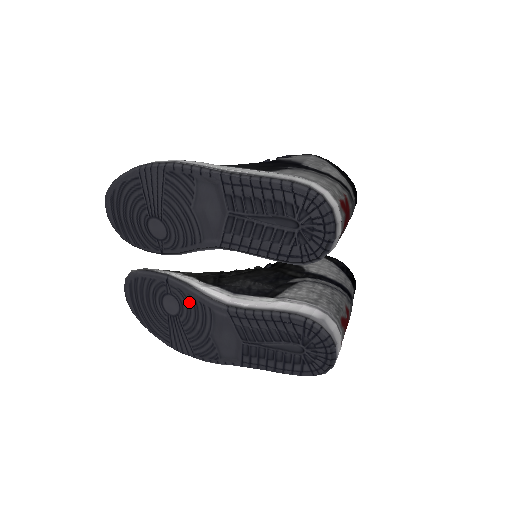
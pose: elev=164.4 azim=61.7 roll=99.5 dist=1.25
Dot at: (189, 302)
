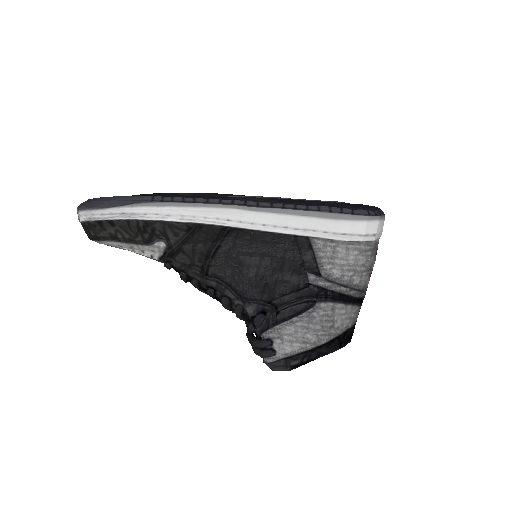
Dot at: occluded
